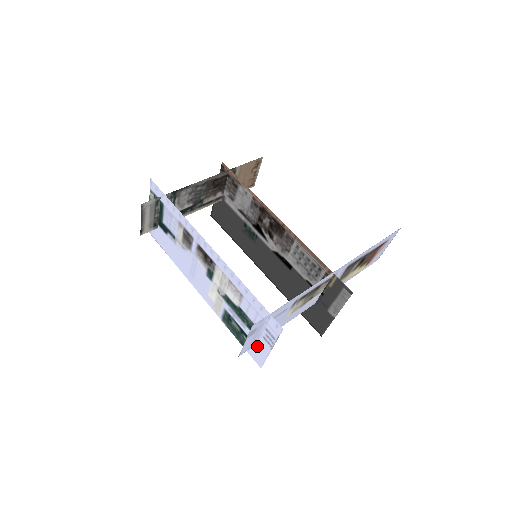
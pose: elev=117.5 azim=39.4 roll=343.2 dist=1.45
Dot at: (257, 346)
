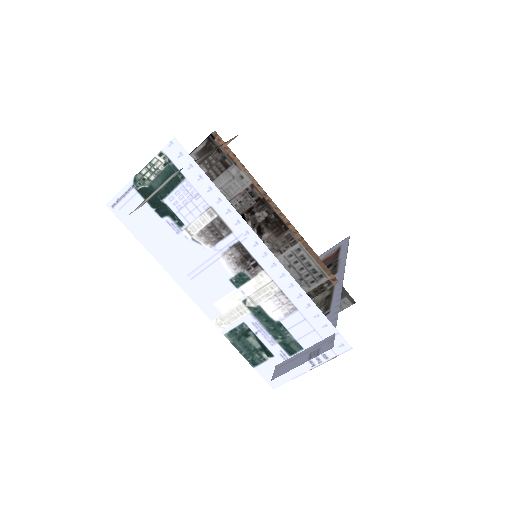
Dot at: occluded
